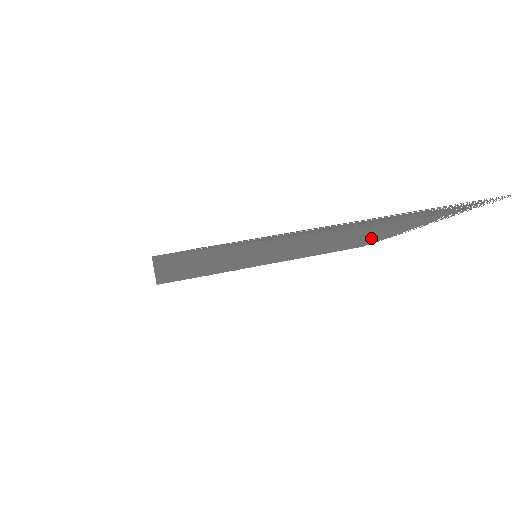
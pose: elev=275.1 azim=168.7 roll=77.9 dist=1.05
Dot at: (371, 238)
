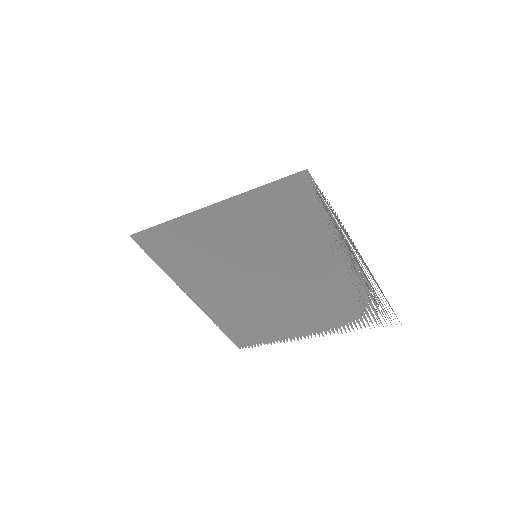
Dot at: (284, 322)
